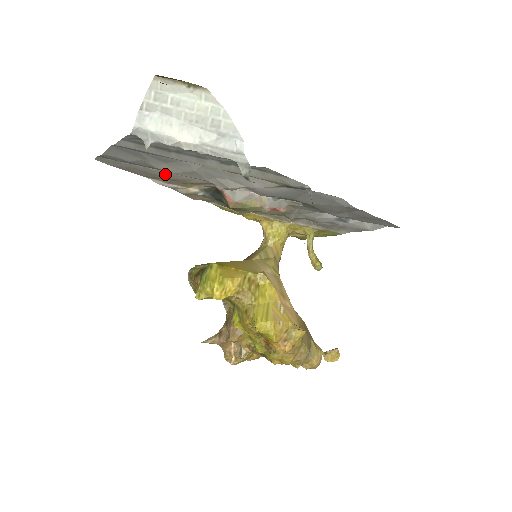
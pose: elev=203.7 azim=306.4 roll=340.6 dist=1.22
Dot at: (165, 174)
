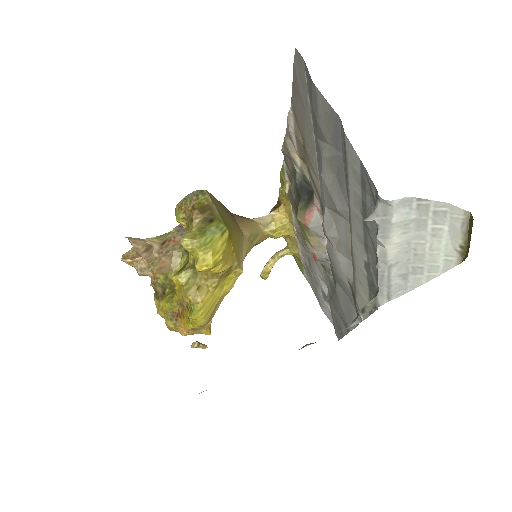
Dot at: (311, 146)
